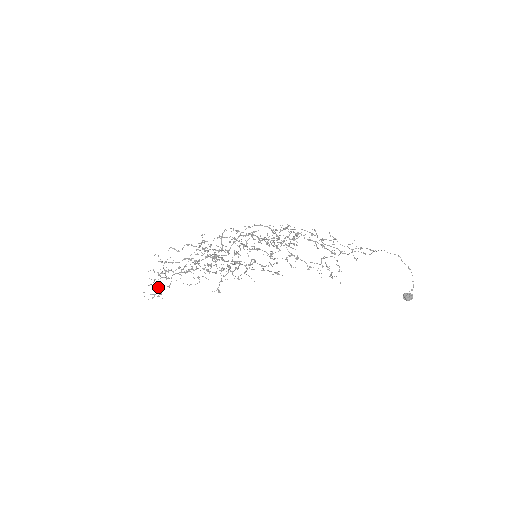
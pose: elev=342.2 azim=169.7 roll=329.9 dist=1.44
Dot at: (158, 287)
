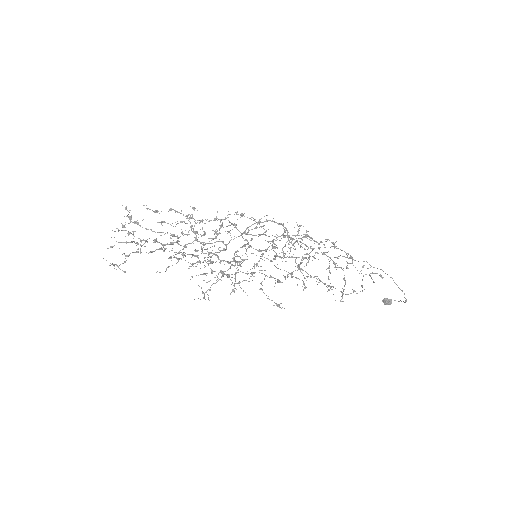
Dot at: (123, 253)
